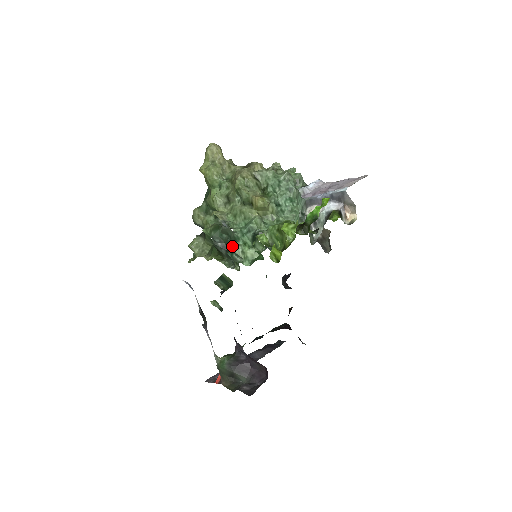
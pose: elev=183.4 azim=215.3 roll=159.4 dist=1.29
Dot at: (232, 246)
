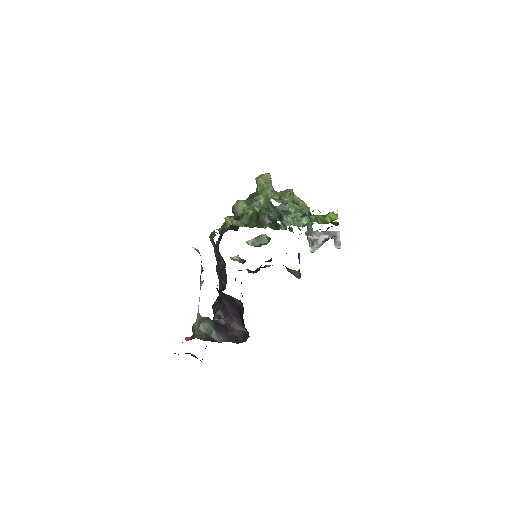
Dot at: (286, 215)
